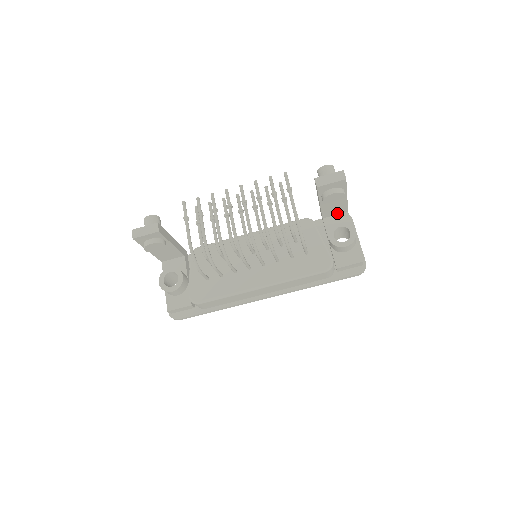
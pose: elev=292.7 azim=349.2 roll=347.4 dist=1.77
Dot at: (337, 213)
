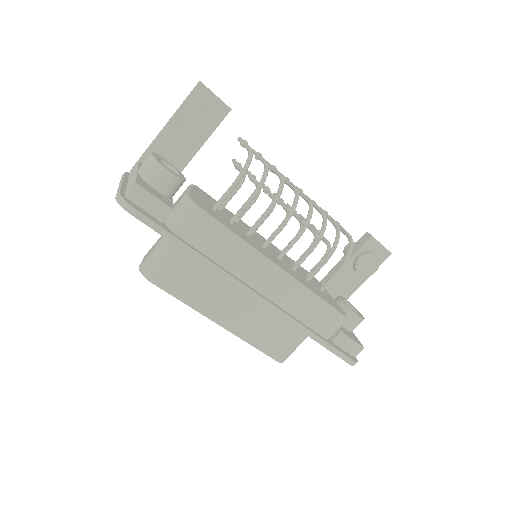
Dot at: occluded
